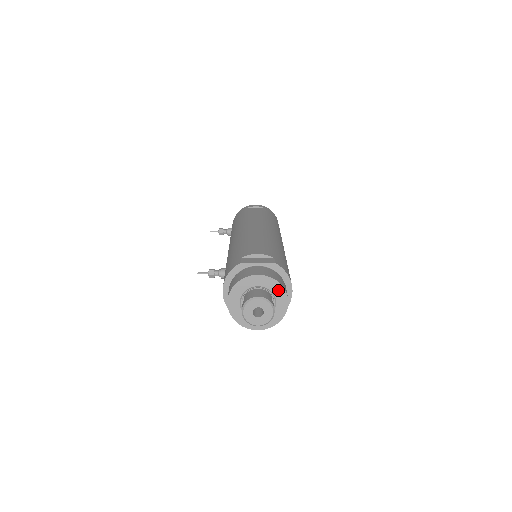
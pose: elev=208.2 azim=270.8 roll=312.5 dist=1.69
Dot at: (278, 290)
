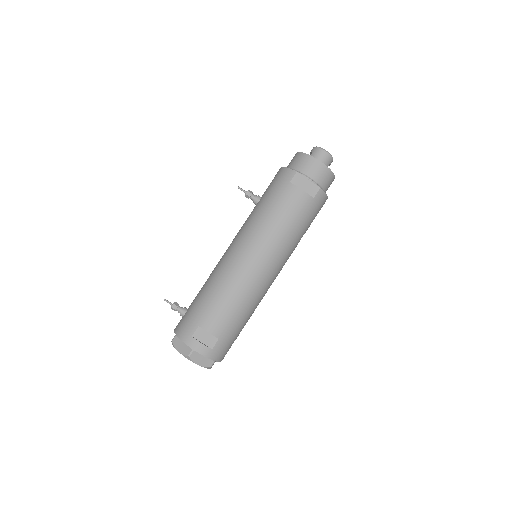
Dot at: occluded
